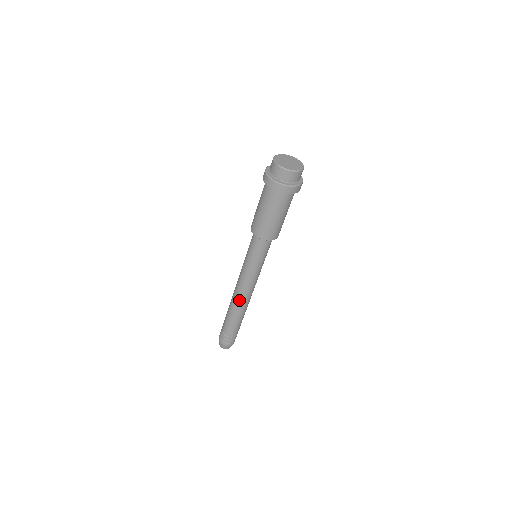
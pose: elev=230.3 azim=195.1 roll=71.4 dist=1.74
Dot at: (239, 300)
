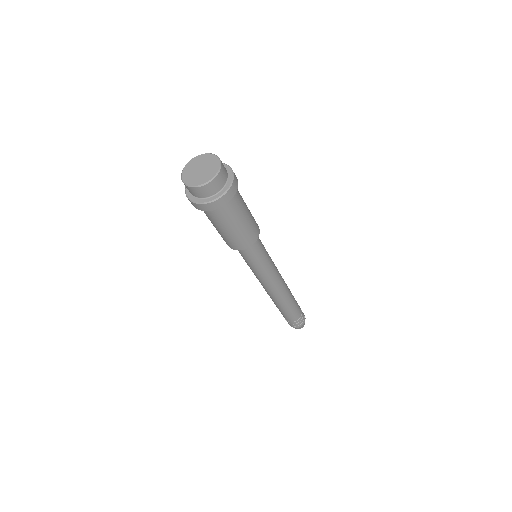
Dot at: (270, 295)
